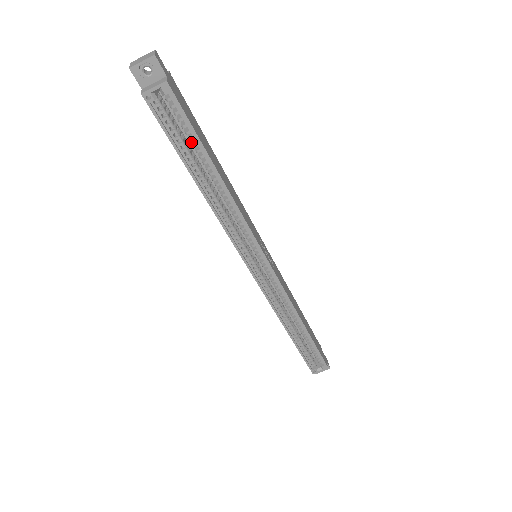
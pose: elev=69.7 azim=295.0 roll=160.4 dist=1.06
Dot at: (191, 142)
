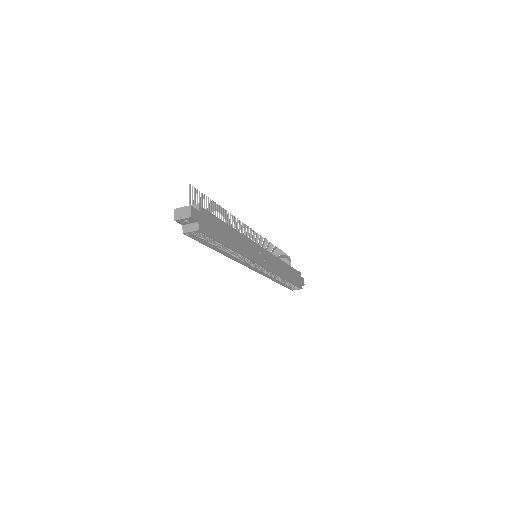
Dot at: occluded
